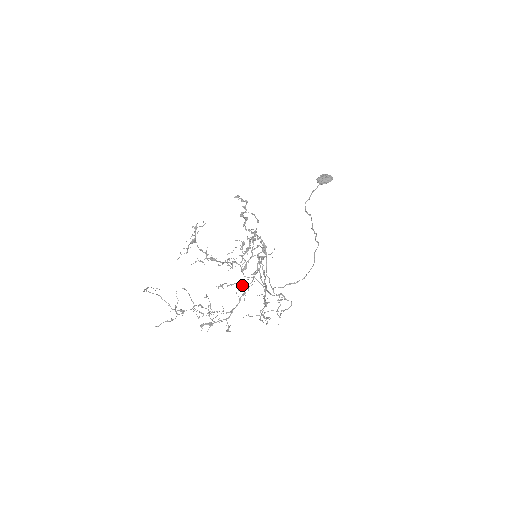
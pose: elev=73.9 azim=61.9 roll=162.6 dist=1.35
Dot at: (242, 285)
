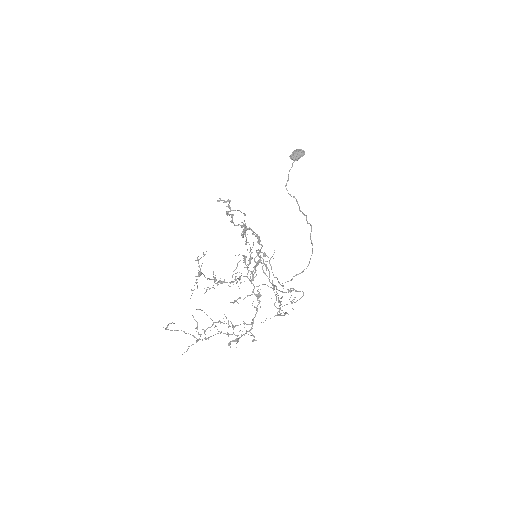
Dot at: (255, 295)
